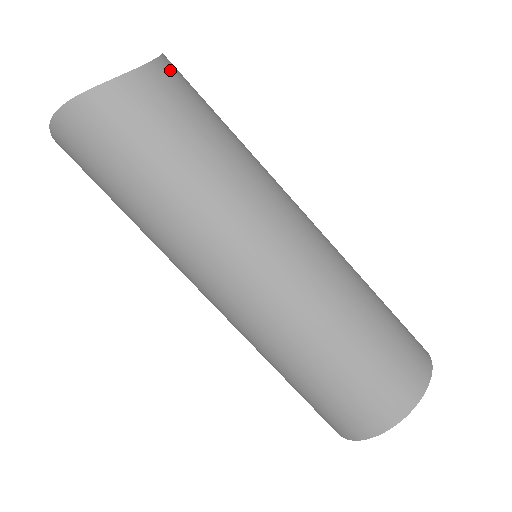
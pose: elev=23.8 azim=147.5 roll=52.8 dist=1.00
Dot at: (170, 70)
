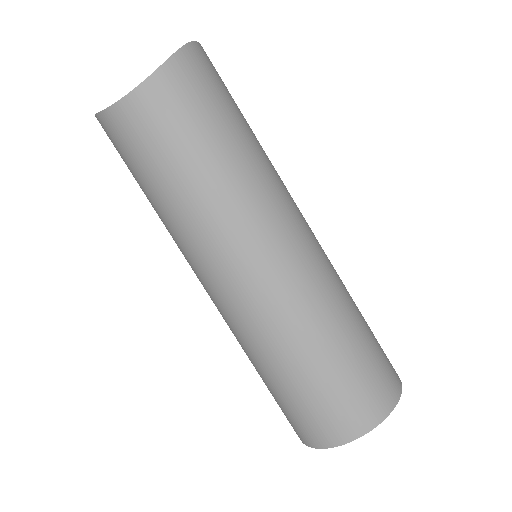
Dot at: (159, 90)
